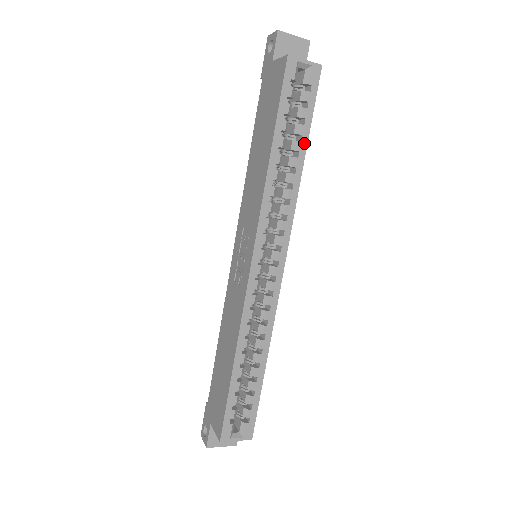
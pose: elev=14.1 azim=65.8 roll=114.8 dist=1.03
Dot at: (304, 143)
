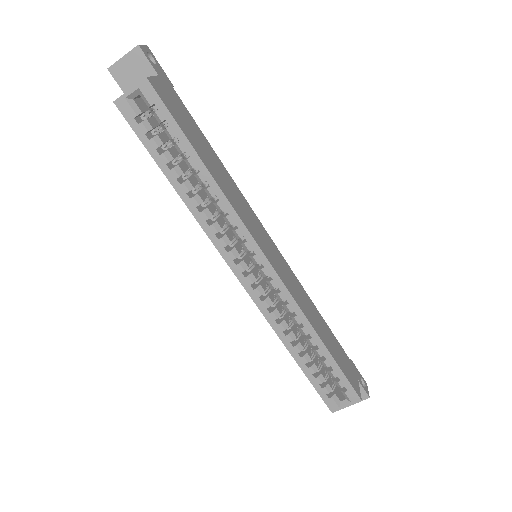
Dot at: (194, 156)
